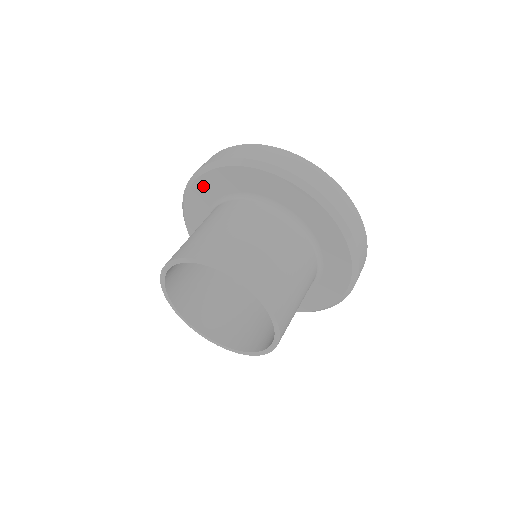
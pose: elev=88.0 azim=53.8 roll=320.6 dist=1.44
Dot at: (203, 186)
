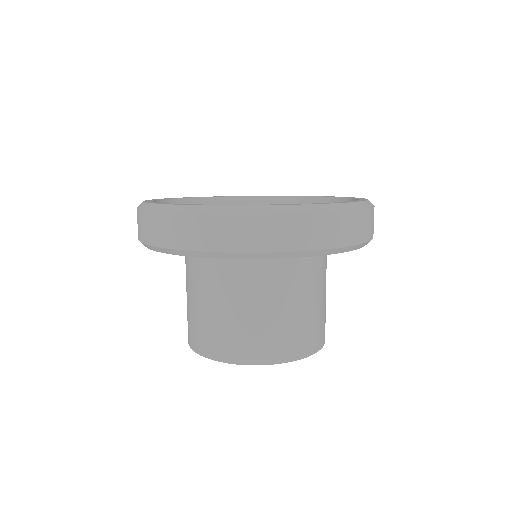
Dot at: occluded
